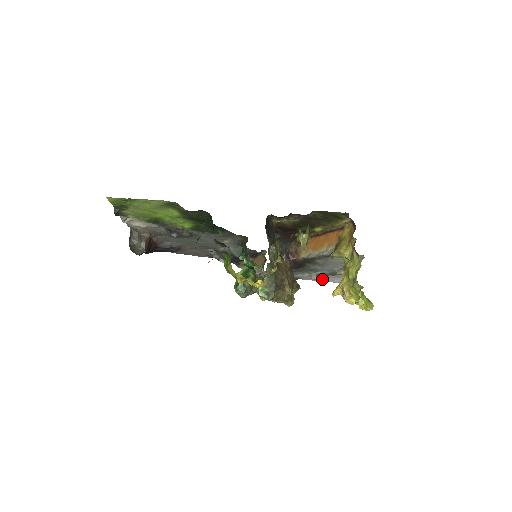
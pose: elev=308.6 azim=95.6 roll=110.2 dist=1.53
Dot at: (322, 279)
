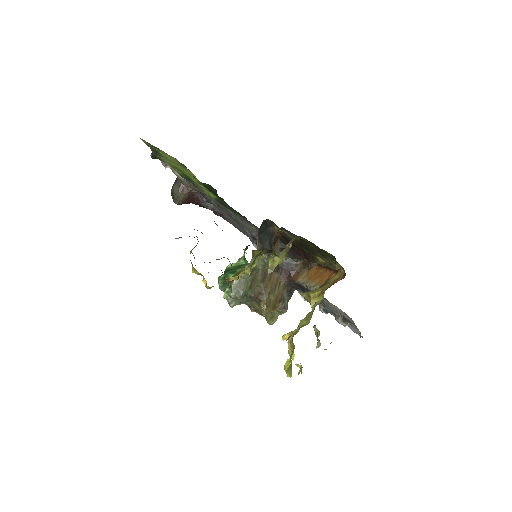
Dot at: occluded
